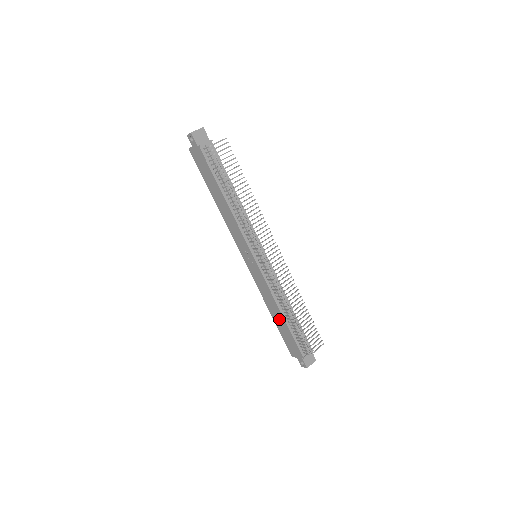
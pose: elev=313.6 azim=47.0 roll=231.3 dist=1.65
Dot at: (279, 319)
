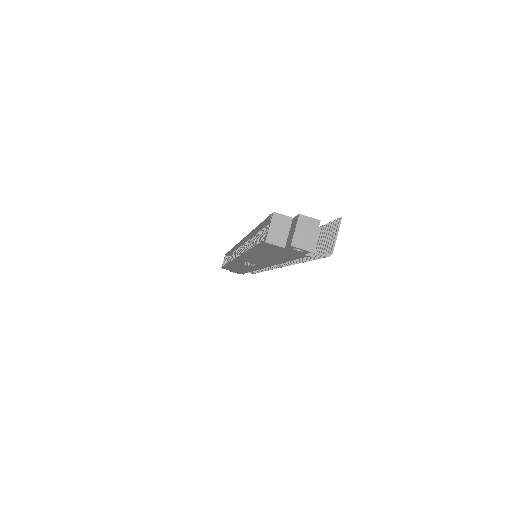
Dot at: (239, 269)
